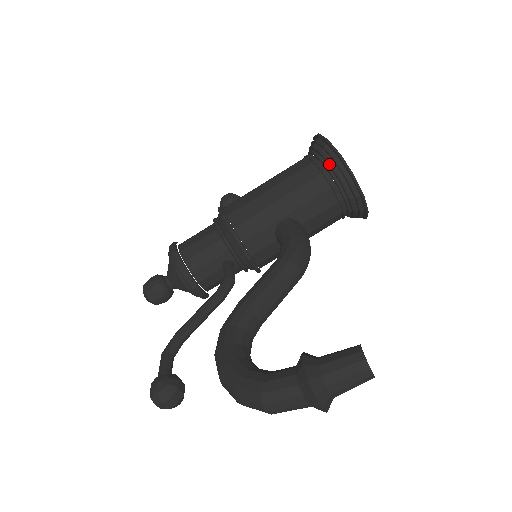
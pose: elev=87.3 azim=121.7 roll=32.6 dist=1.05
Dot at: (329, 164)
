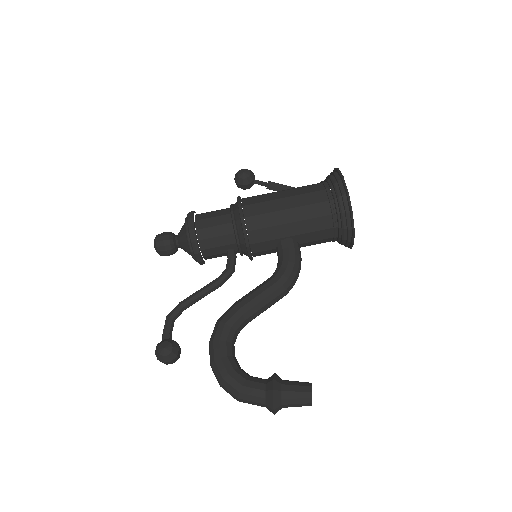
Dot at: (340, 212)
